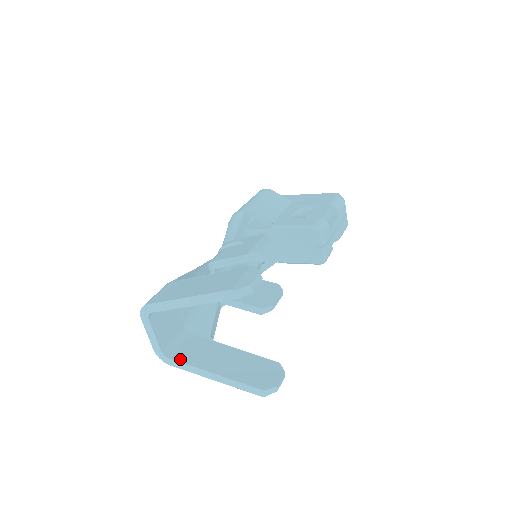
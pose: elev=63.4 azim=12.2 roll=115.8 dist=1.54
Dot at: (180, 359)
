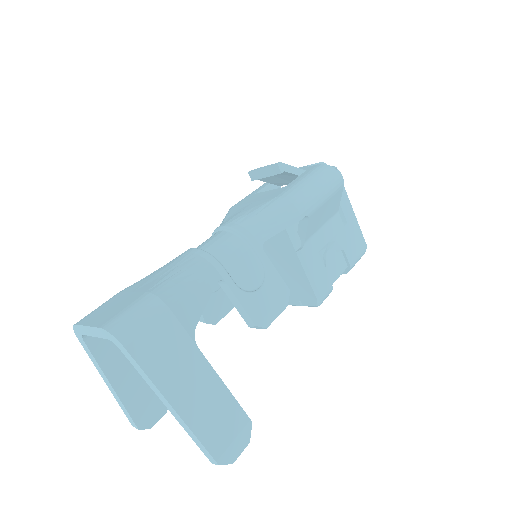
Dot at: (94, 349)
